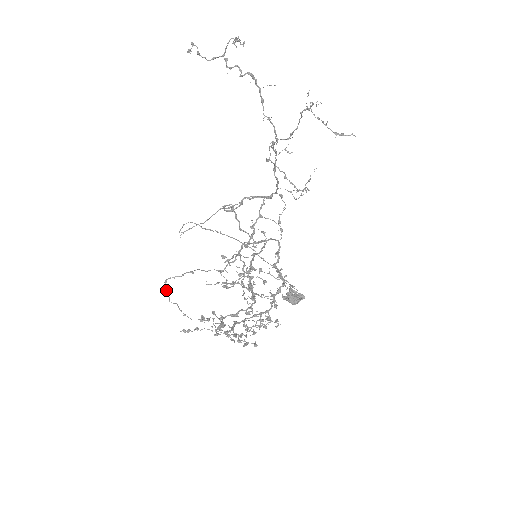
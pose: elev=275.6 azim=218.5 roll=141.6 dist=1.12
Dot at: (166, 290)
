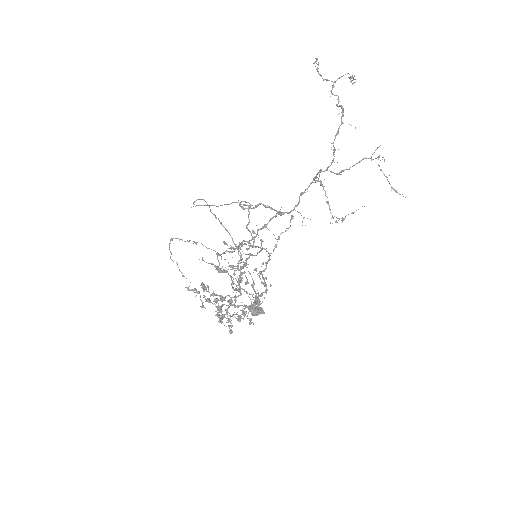
Dot at: occluded
